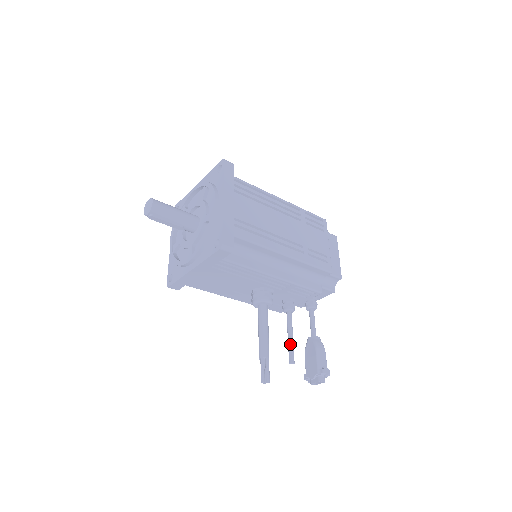
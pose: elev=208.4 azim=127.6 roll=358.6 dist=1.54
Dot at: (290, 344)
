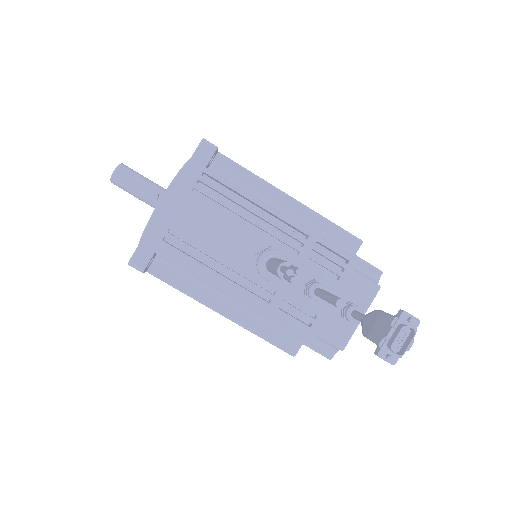
Dot at: (330, 294)
